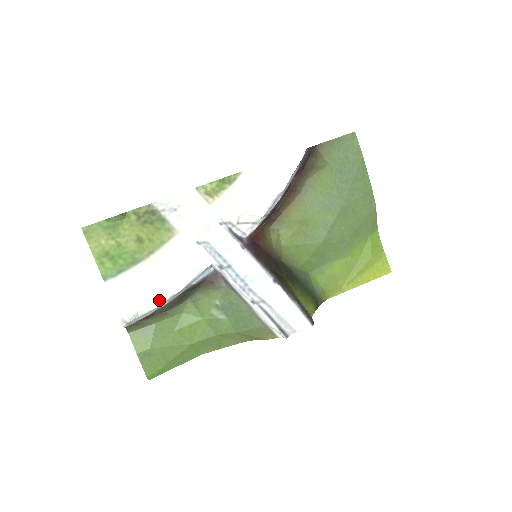
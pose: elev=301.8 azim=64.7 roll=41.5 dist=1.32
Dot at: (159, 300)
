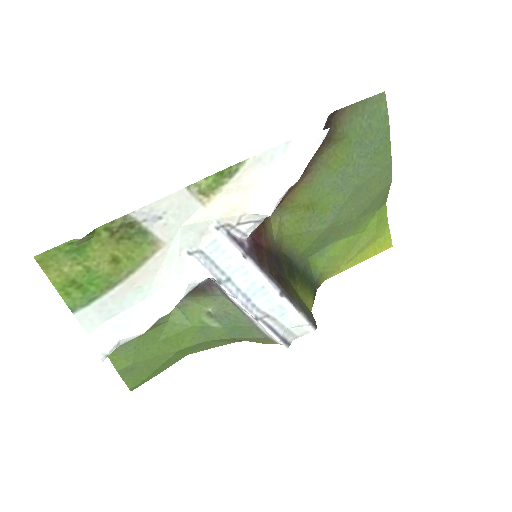
Dot at: (144, 325)
